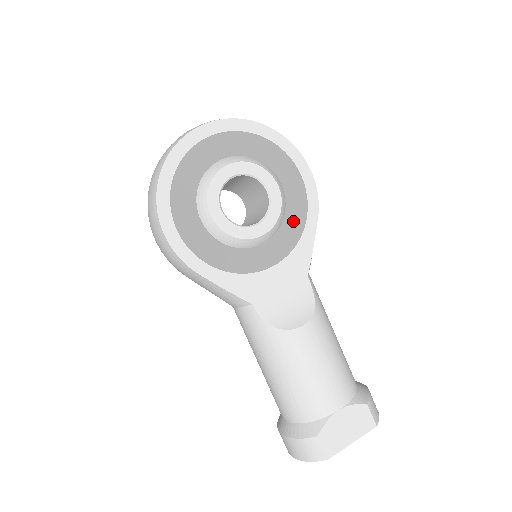
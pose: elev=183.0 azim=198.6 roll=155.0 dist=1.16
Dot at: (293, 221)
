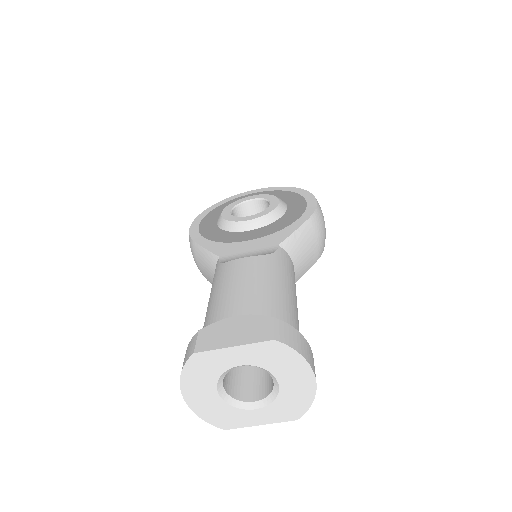
Dot at: (285, 221)
